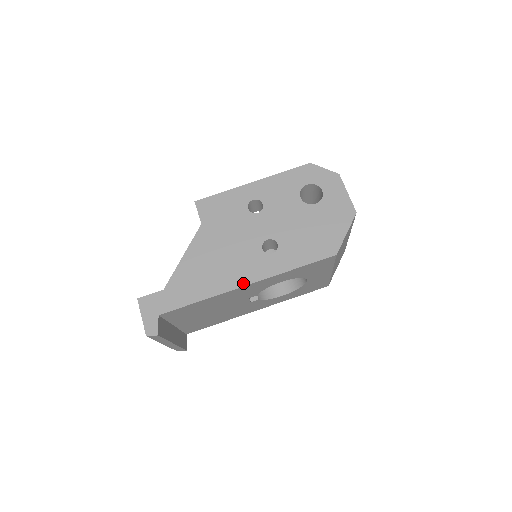
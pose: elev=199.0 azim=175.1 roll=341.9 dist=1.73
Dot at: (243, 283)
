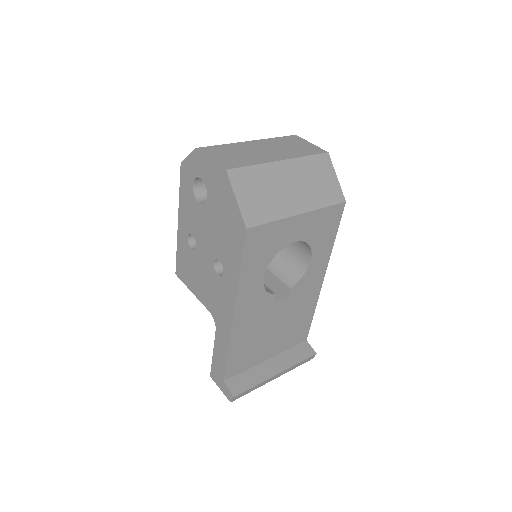
Dot at: (231, 316)
